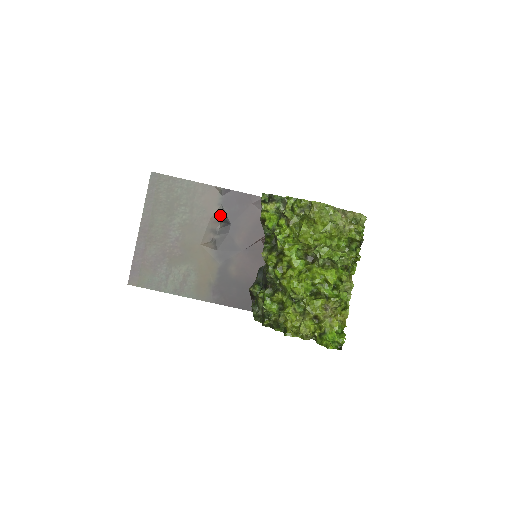
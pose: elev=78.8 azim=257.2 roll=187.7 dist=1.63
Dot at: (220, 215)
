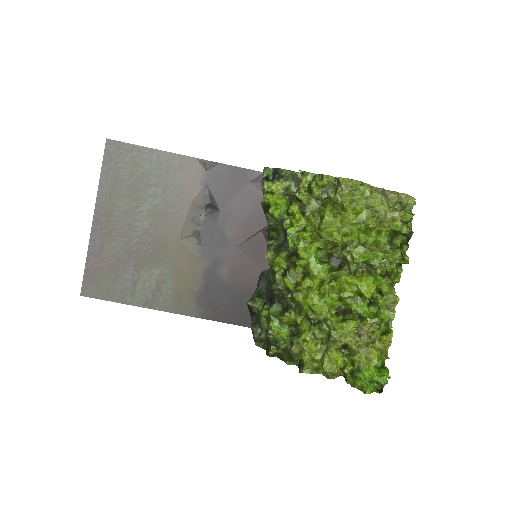
Dot at: (205, 198)
